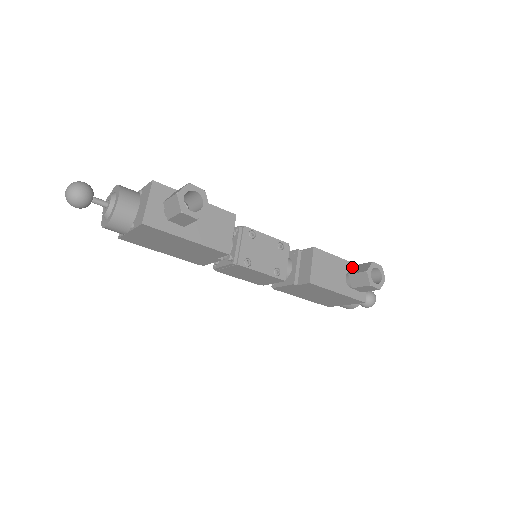
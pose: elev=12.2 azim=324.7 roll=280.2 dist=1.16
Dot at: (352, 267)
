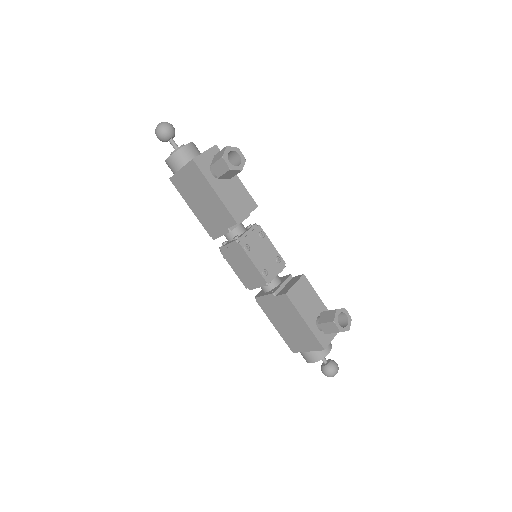
Dot at: occluded
